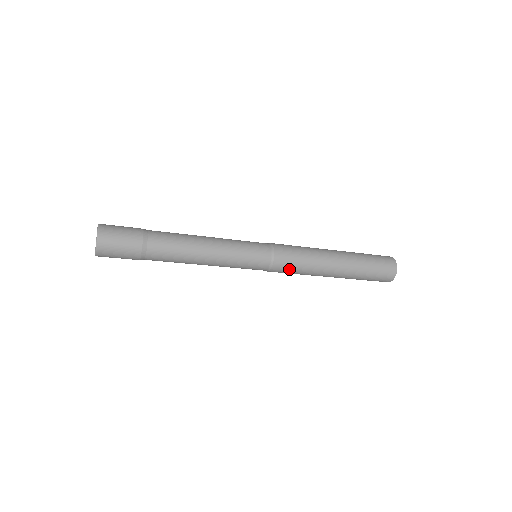
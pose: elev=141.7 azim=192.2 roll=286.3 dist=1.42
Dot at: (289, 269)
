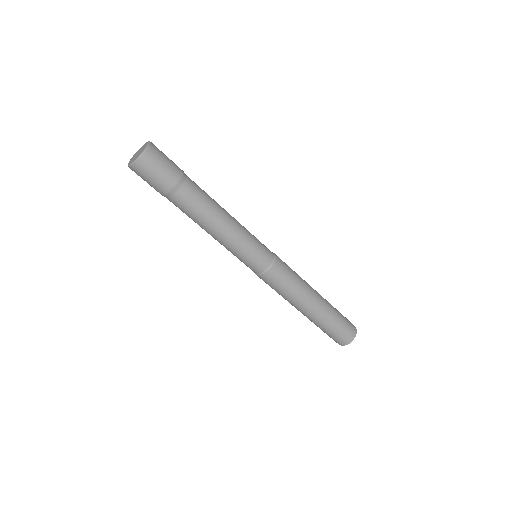
Dot at: (269, 285)
